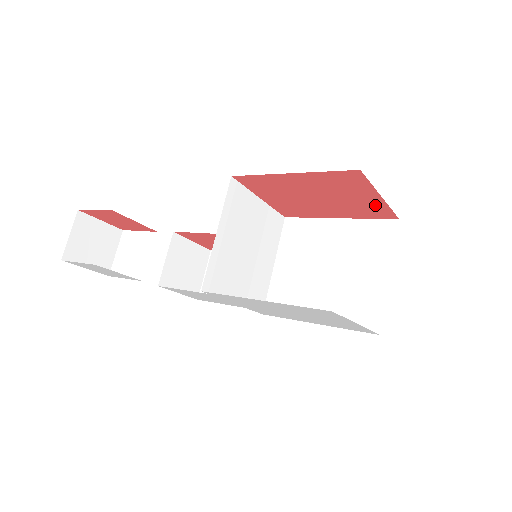
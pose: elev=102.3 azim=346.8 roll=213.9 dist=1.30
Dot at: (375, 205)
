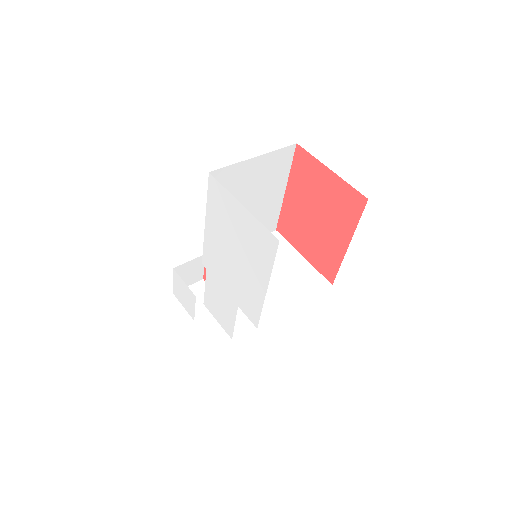
Dot at: (340, 189)
